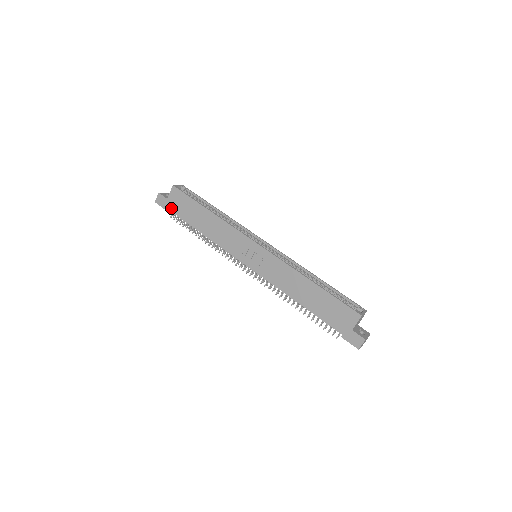
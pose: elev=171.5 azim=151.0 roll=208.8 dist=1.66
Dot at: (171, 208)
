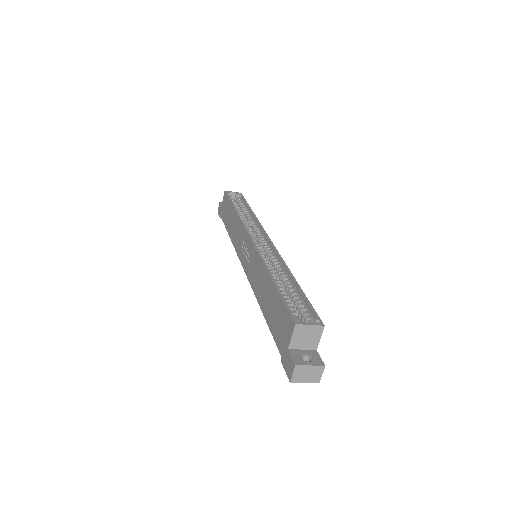
Dot at: (222, 215)
